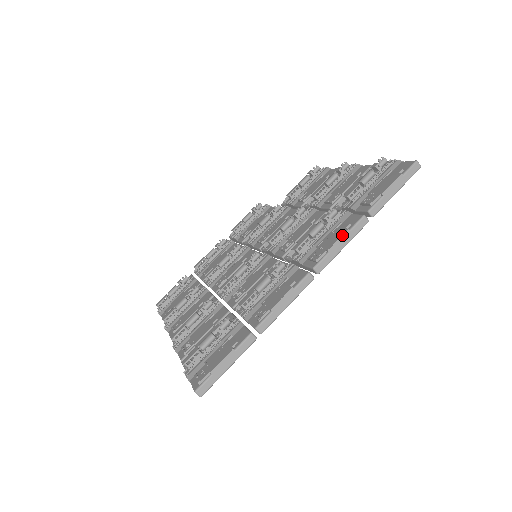
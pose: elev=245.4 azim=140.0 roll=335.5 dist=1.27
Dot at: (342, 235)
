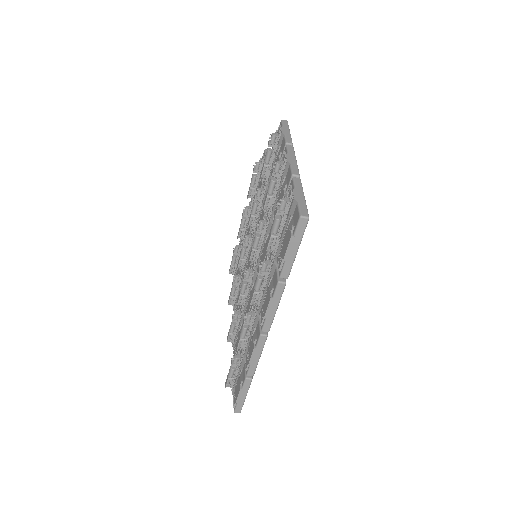
Dot at: (268, 304)
